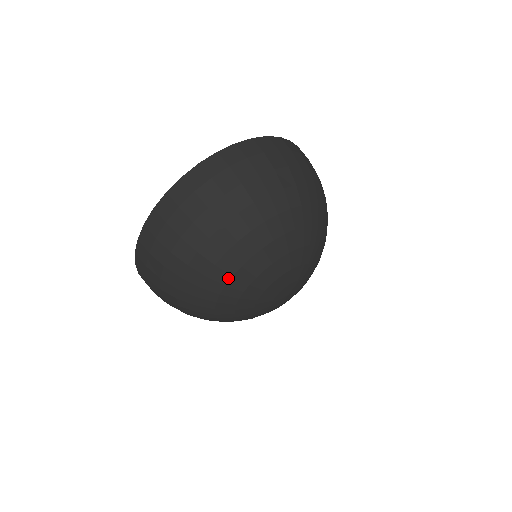
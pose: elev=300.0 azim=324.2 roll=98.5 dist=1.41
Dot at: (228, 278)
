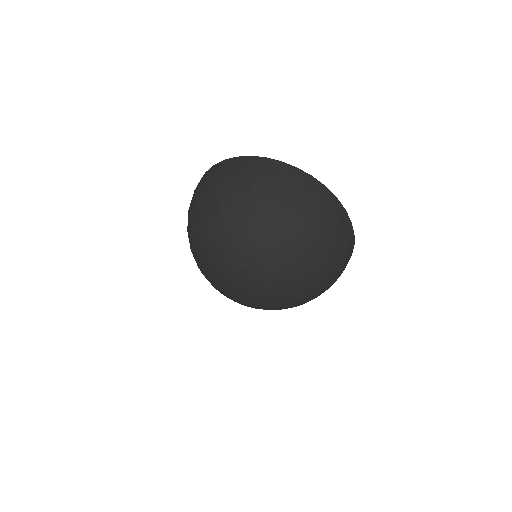
Dot at: (194, 254)
